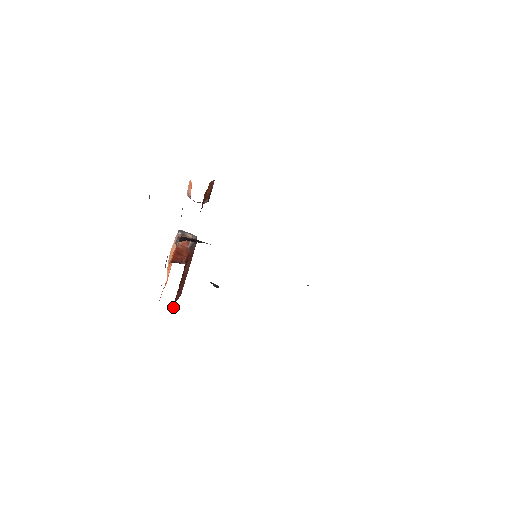
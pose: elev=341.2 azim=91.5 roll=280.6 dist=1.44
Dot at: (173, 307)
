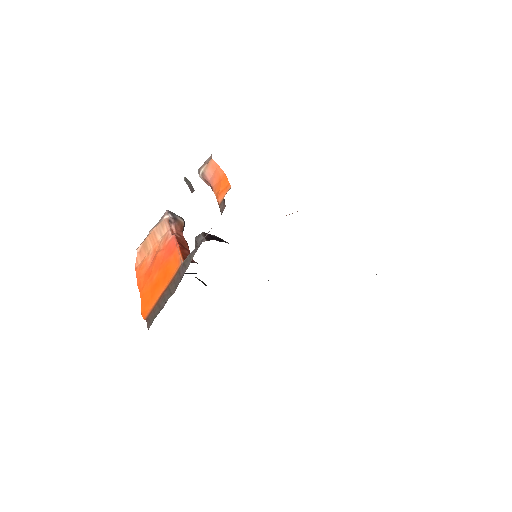
Dot at: occluded
